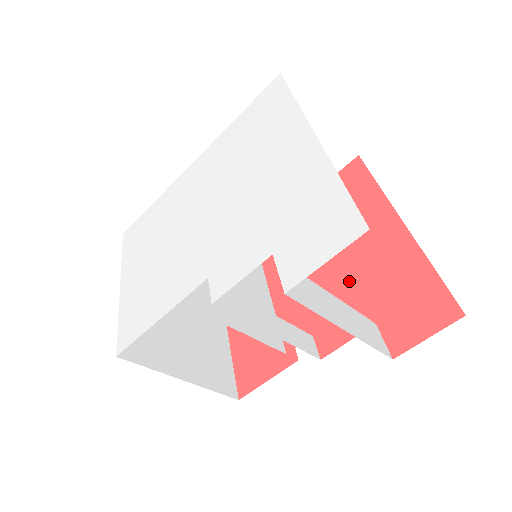
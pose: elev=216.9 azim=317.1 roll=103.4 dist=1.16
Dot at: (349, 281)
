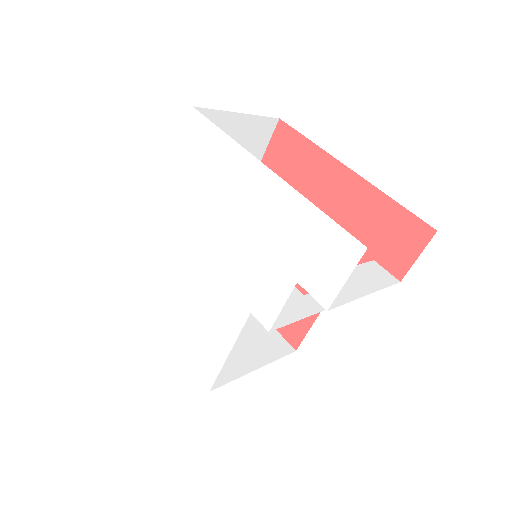
Dot at: occluded
